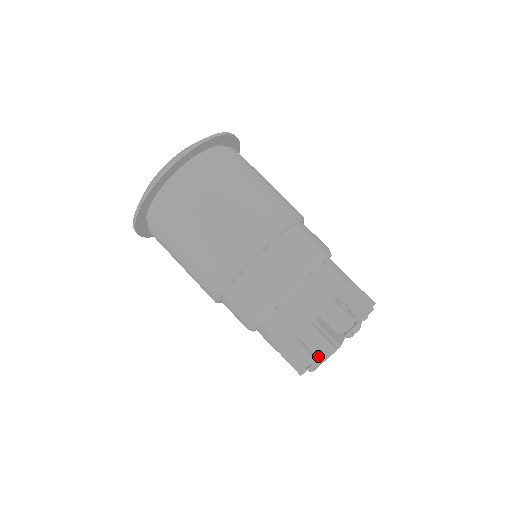
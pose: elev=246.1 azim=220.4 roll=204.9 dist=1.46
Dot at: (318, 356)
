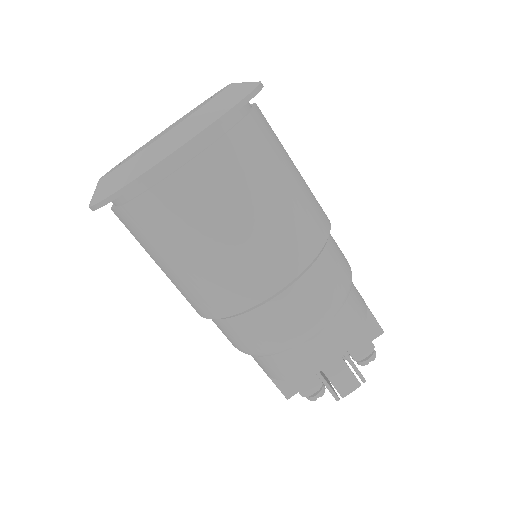
Dot at: (340, 391)
